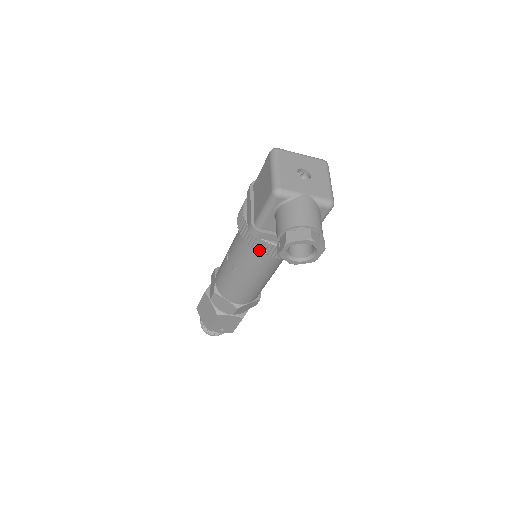
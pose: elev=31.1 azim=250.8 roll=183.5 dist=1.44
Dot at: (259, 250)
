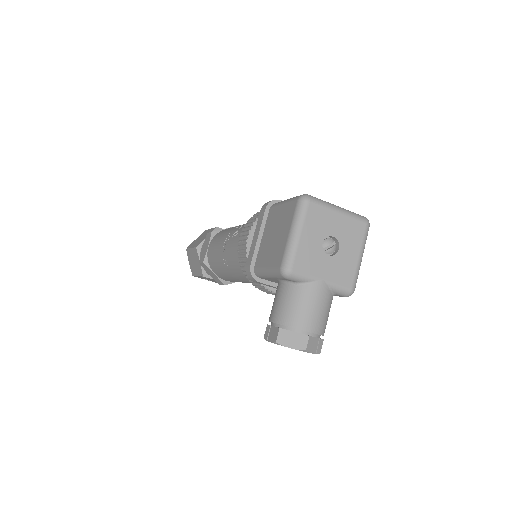
Dot at: (254, 285)
